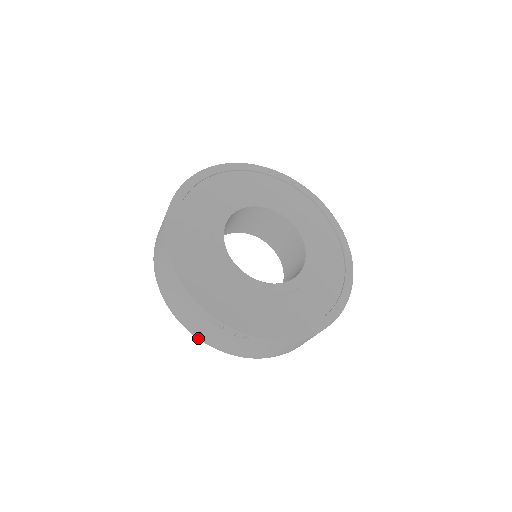
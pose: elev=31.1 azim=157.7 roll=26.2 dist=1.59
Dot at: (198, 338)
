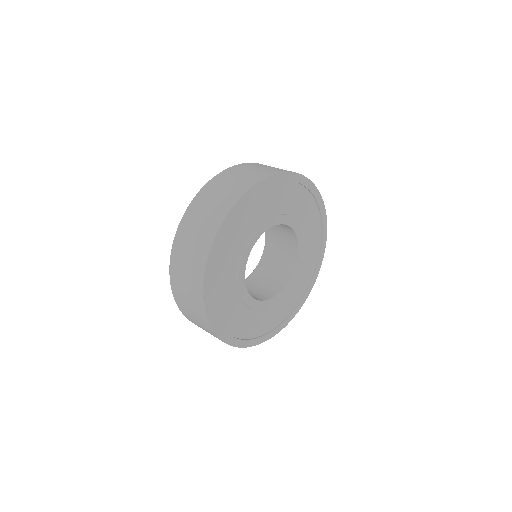
Dot at: occluded
